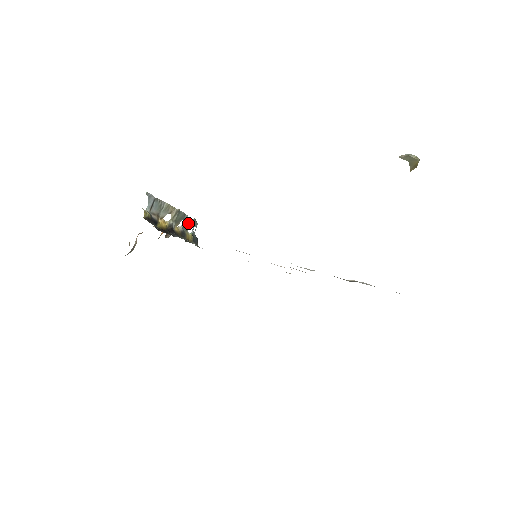
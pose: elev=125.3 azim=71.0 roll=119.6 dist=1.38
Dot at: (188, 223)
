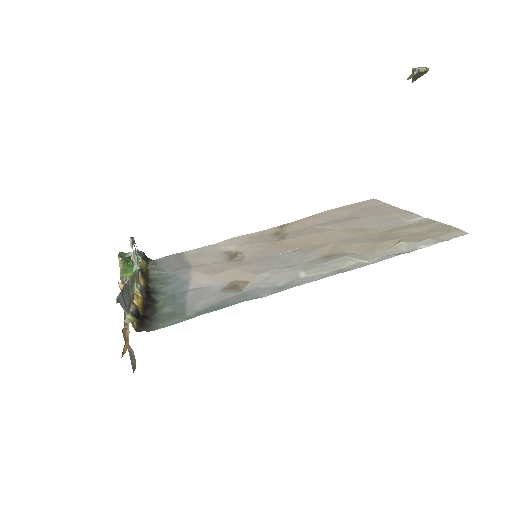
Dot at: (133, 253)
